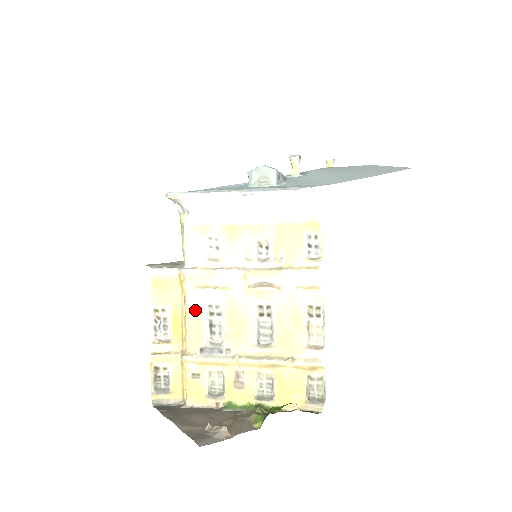
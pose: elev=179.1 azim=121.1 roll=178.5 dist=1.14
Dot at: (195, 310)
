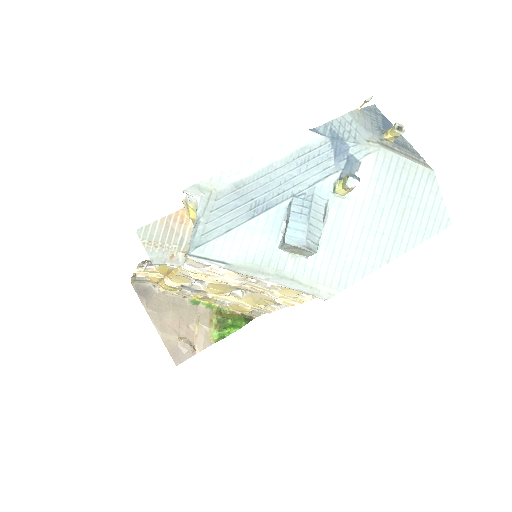
Dot at: (185, 276)
